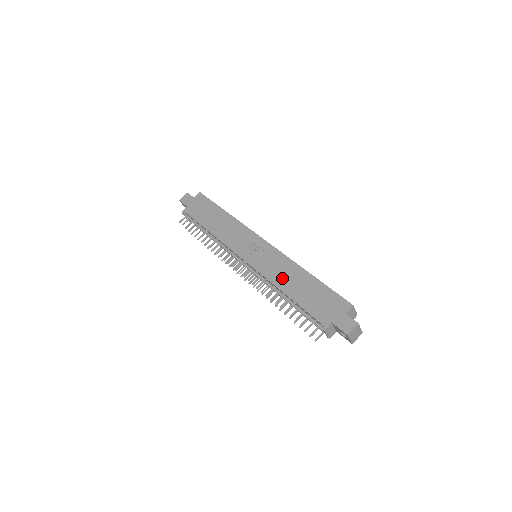
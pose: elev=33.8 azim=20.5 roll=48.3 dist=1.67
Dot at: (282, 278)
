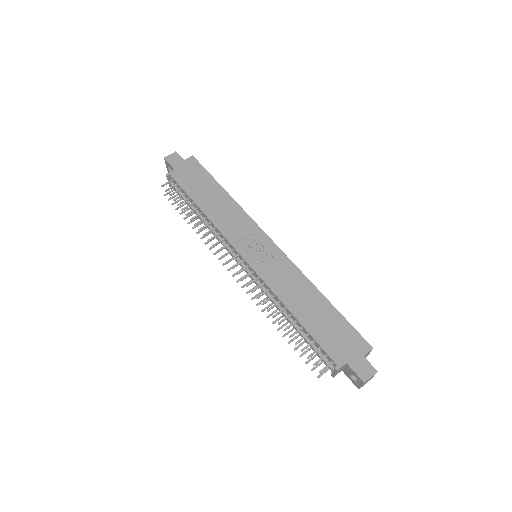
Dot at: (291, 294)
